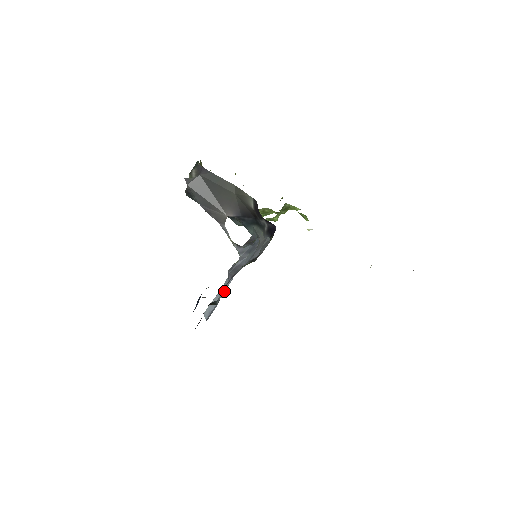
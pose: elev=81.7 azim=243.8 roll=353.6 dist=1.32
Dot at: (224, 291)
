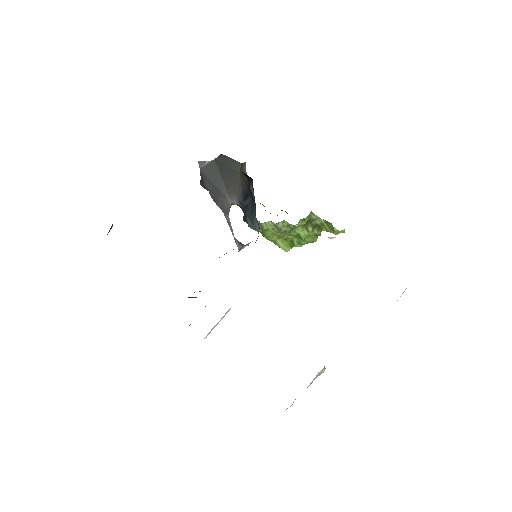
Dot at: occluded
